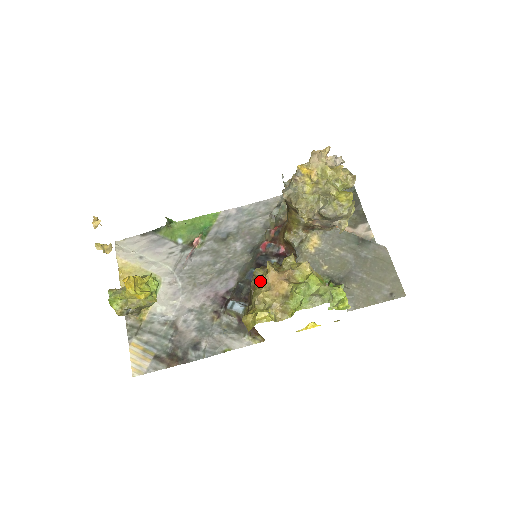
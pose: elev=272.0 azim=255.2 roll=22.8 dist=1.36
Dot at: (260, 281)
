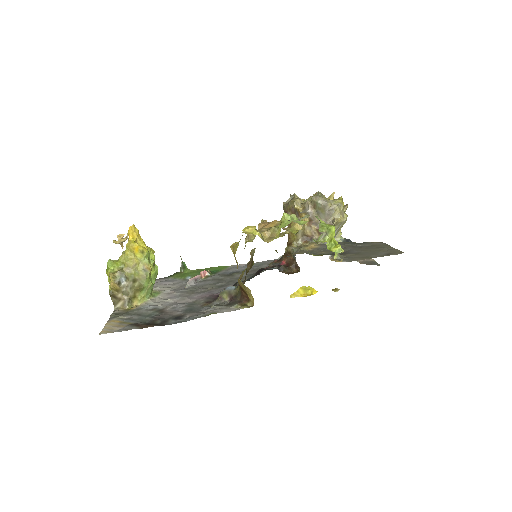
Dot at: occluded
